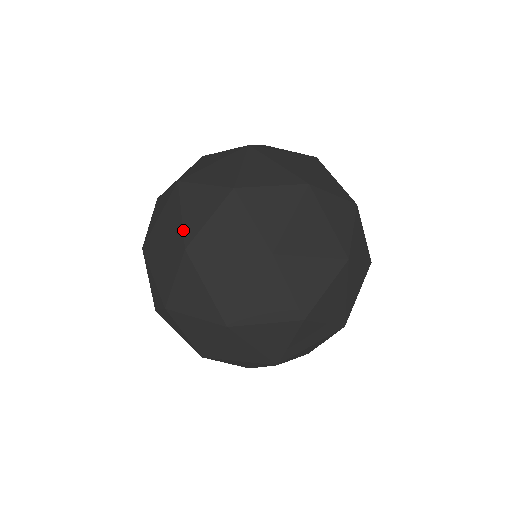
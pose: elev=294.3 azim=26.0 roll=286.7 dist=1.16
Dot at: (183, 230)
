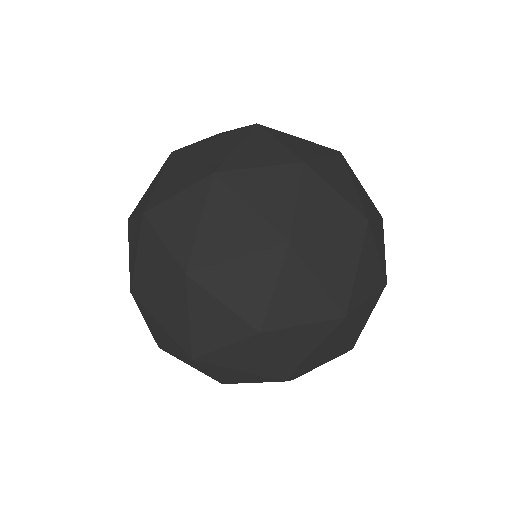
Dot at: (190, 339)
